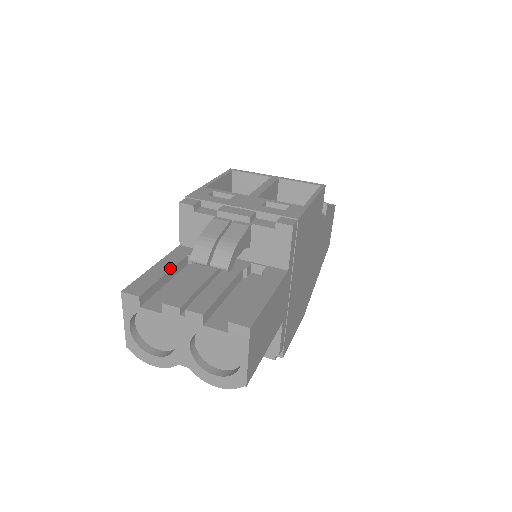
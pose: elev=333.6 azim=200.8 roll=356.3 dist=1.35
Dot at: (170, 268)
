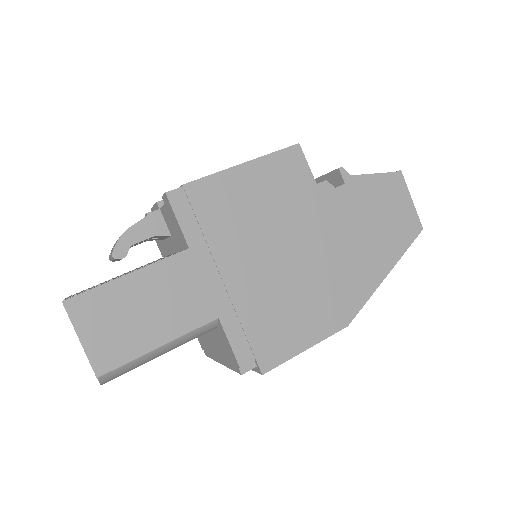
Dot at: occluded
